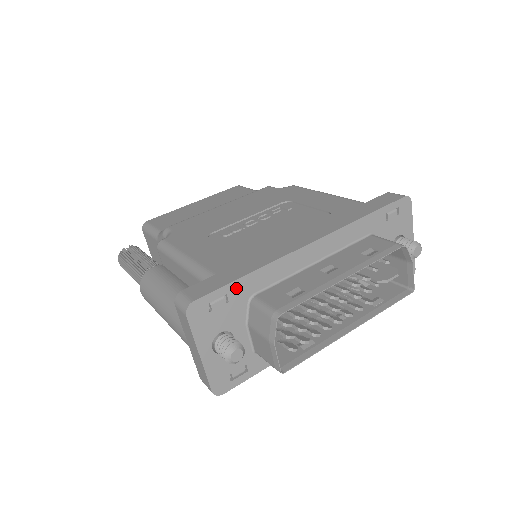
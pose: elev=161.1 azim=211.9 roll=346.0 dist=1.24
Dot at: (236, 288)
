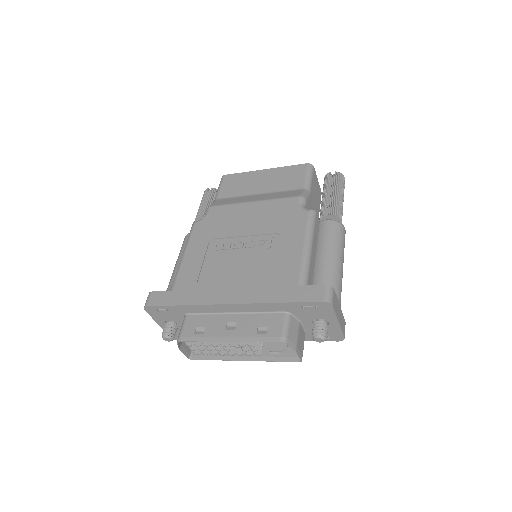
Dot at: (173, 308)
